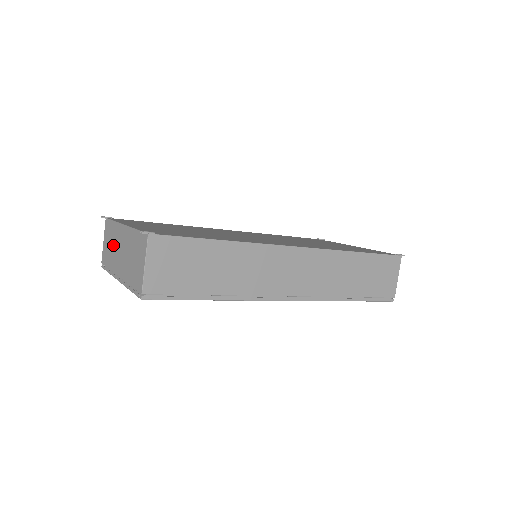
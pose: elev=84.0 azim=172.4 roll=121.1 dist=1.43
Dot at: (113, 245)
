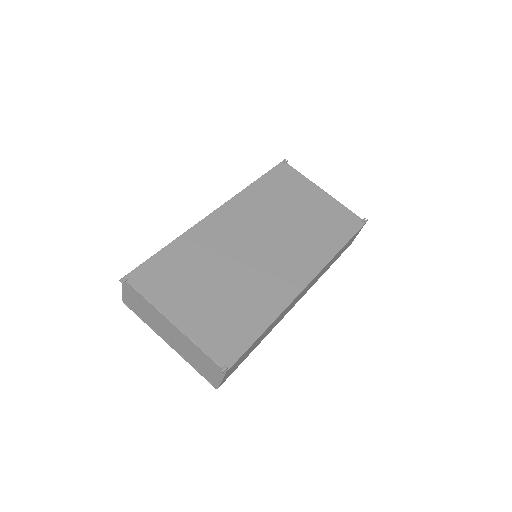
Dot at: (150, 315)
